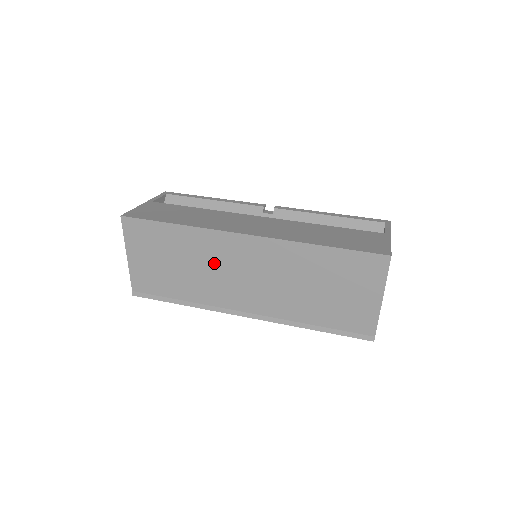
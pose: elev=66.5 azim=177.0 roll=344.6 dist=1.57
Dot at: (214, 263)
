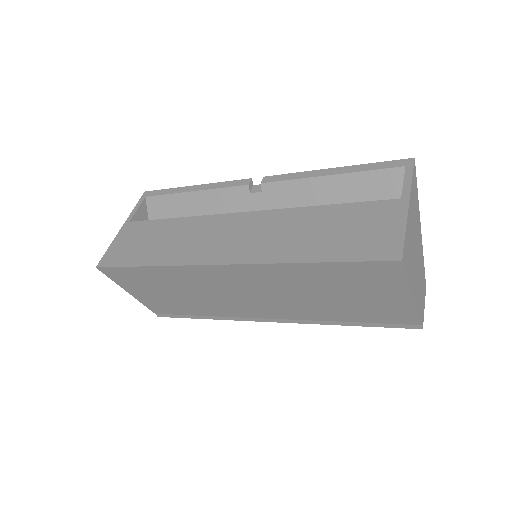
Dot at: (208, 289)
